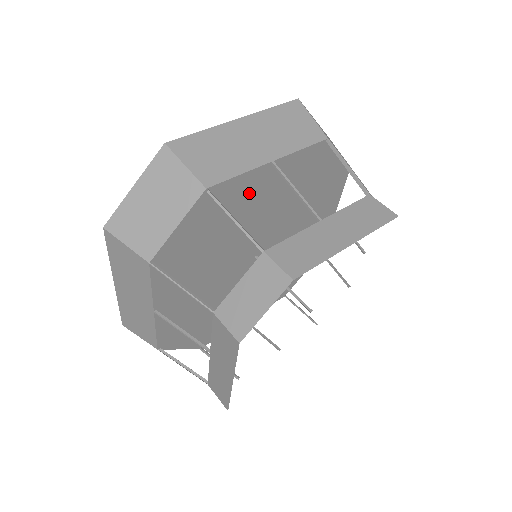
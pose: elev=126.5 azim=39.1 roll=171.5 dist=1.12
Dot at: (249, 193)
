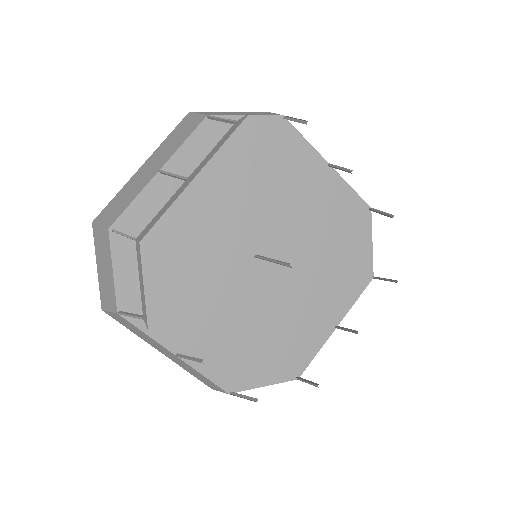
Dot at: (300, 168)
